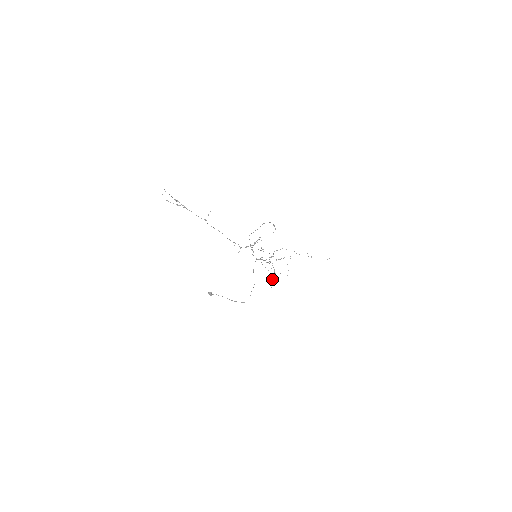
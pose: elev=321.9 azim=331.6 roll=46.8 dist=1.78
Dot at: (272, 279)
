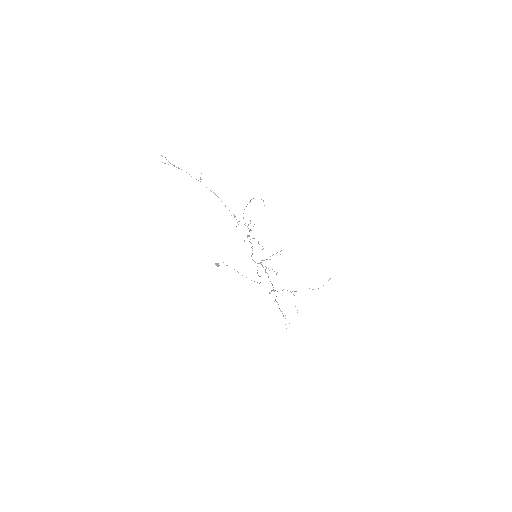
Dot at: occluded
